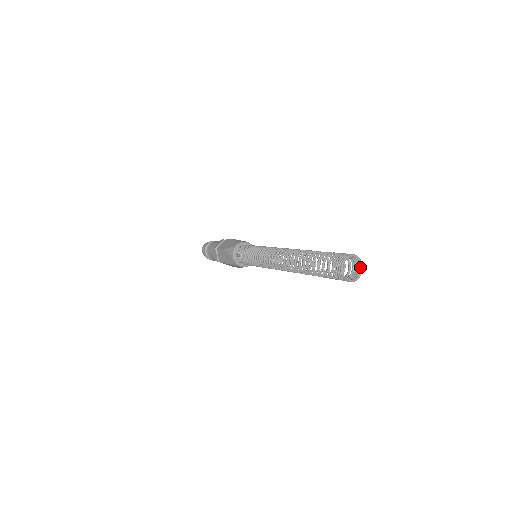
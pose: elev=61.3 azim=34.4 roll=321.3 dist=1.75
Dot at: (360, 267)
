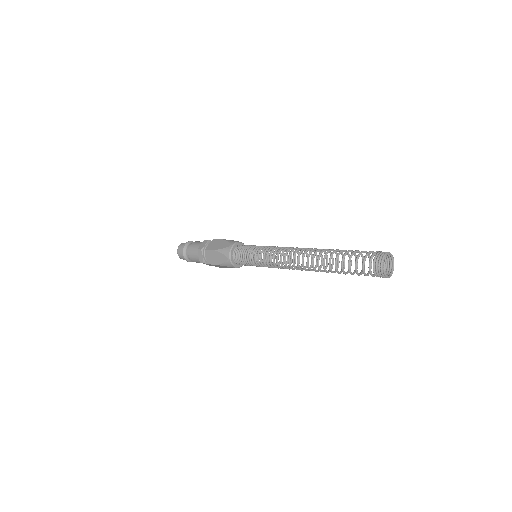
Dot at: (390, 273)
